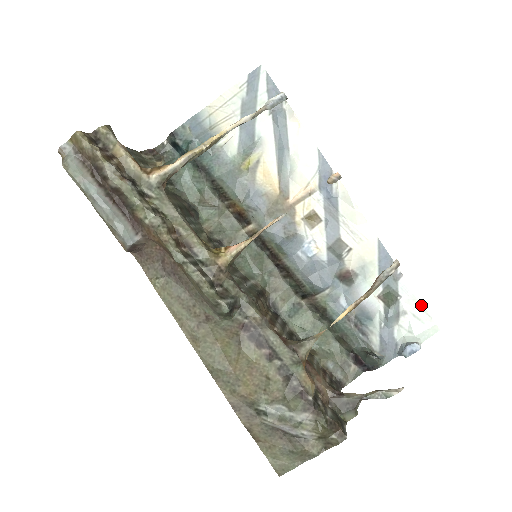
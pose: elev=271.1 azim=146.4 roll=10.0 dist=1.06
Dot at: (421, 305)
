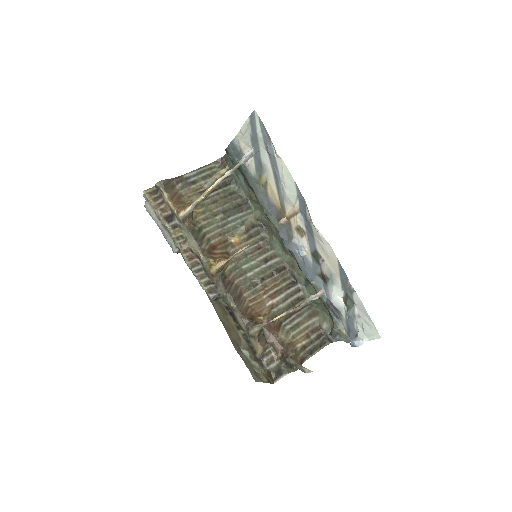
Dot at: (368, 316)
